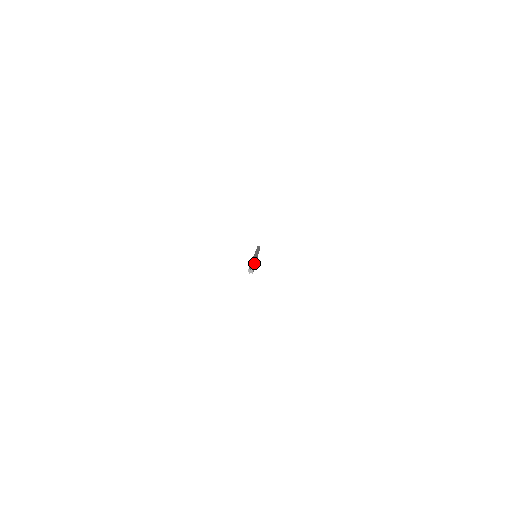
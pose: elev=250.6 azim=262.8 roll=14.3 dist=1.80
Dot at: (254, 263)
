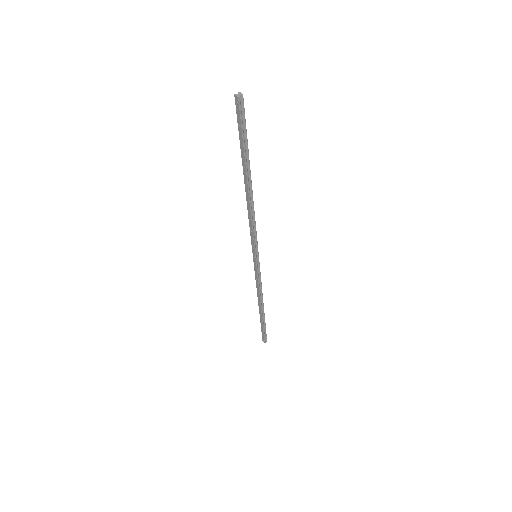
Dot at: (246, 159)
